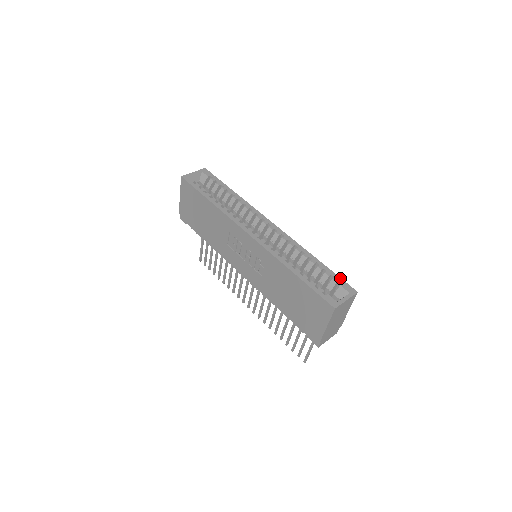
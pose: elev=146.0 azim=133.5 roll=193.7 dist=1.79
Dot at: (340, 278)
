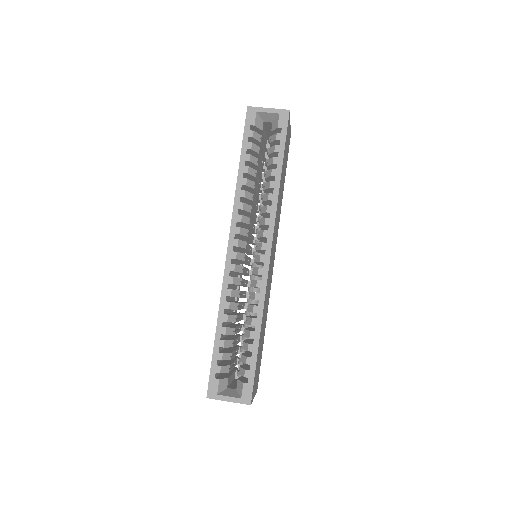
Dot at: (253, 376)
